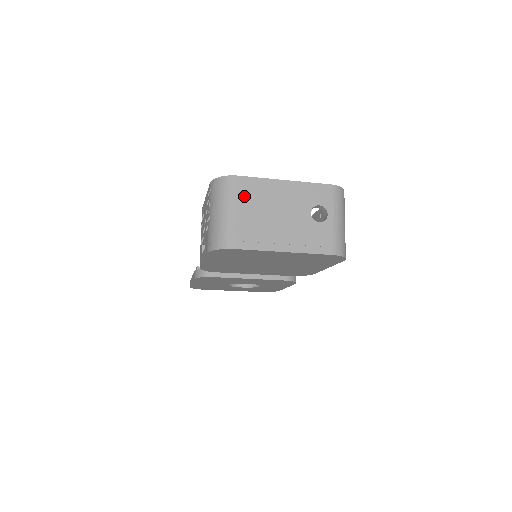
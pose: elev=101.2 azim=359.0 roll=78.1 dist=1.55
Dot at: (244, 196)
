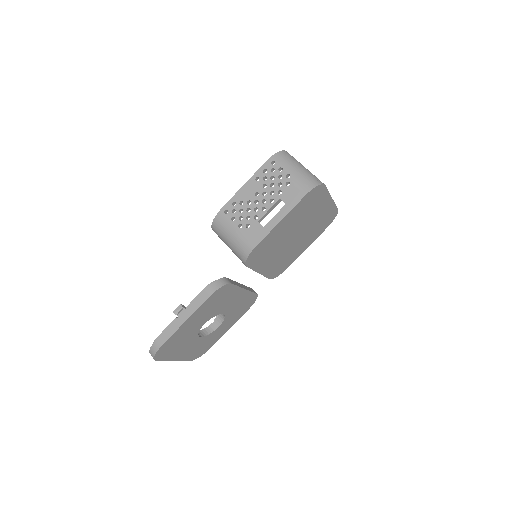
Dot at: occluded
